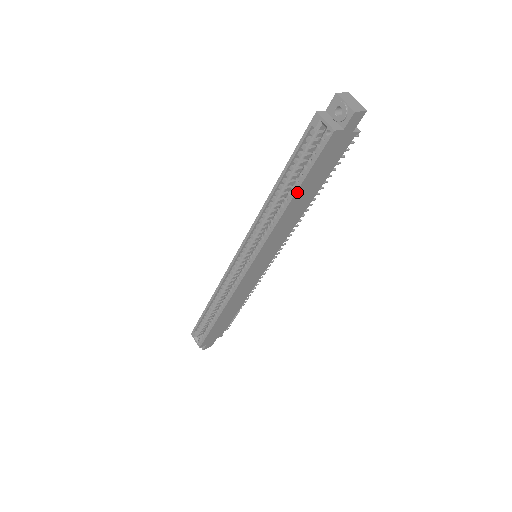
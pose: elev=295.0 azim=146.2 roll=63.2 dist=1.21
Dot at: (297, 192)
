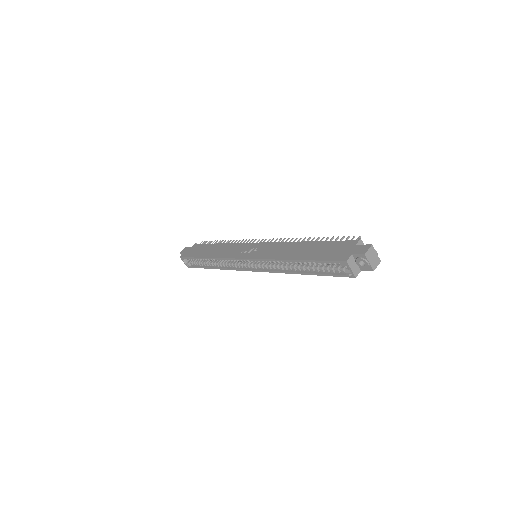
Dot at: (311, 274)
